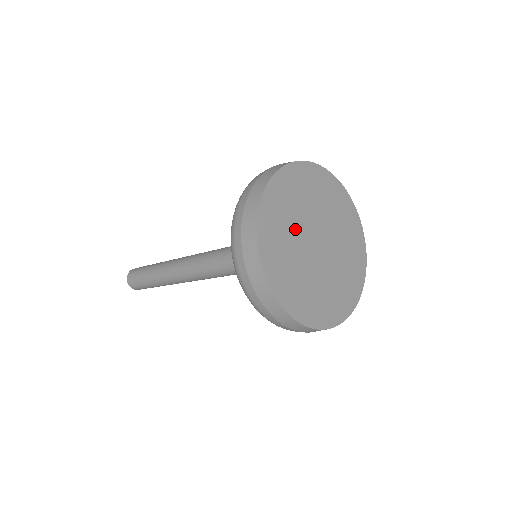
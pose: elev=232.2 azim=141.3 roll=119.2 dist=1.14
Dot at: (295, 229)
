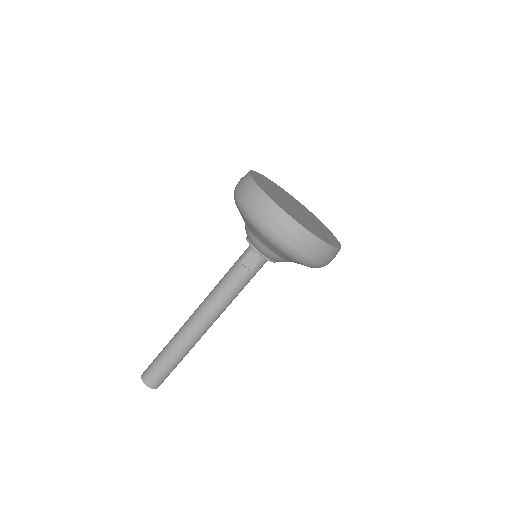
Dot at: (277, 193)
